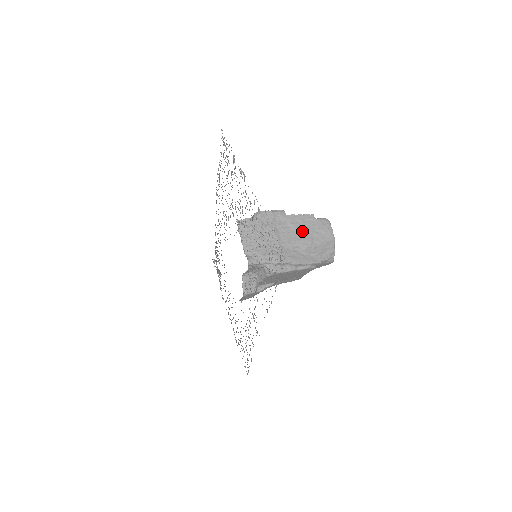
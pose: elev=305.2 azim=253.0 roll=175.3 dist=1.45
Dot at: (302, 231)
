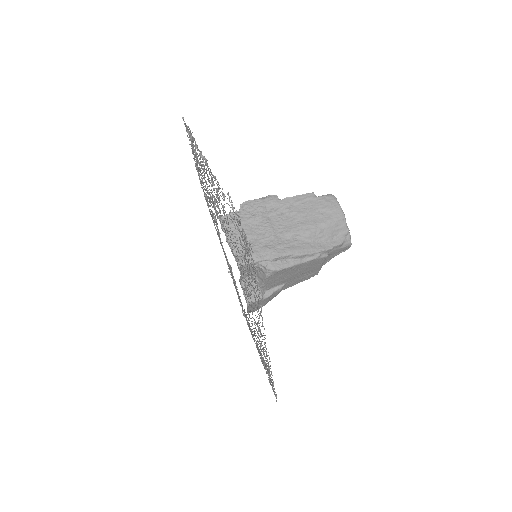
Dot at: (301, 215)
